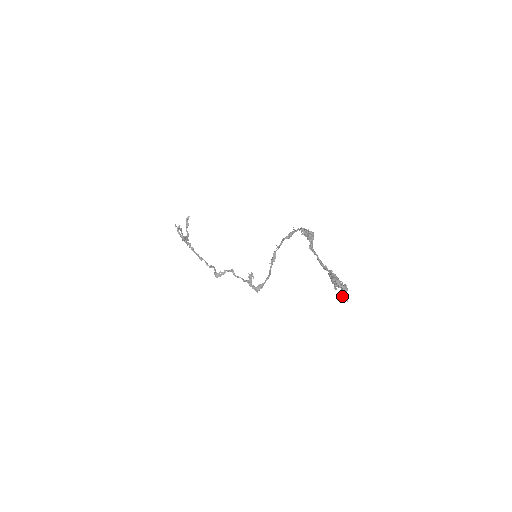
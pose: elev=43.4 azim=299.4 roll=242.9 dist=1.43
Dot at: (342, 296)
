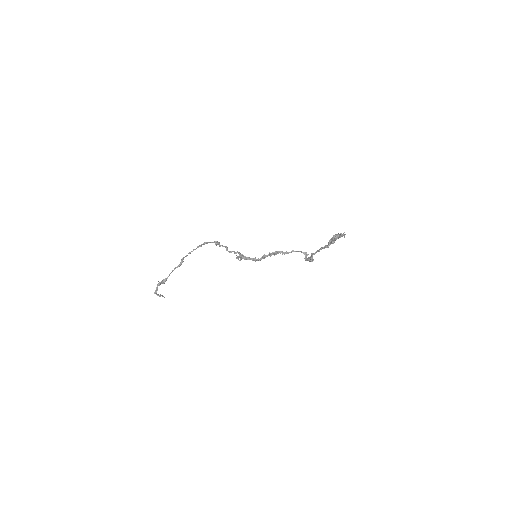
Dot at: (340, 234)
